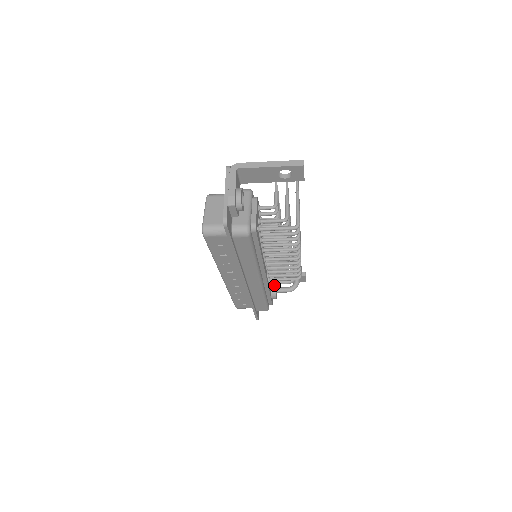
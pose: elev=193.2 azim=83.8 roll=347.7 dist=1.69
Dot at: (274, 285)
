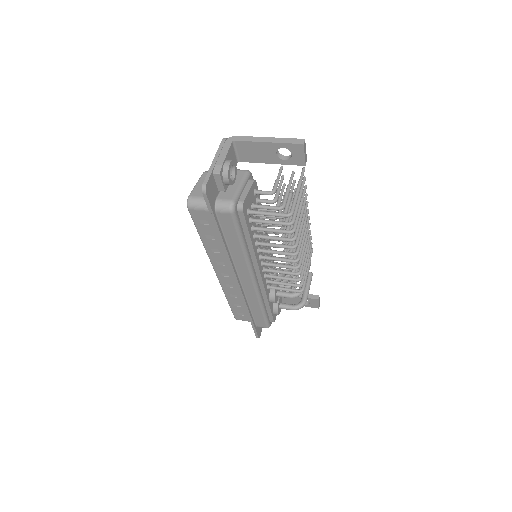
Dot at: (275, 296)
